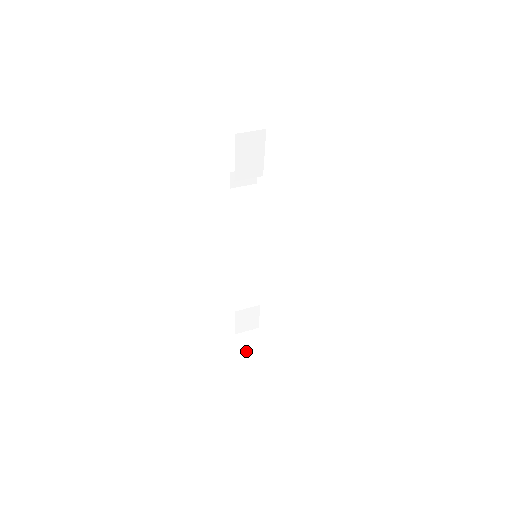
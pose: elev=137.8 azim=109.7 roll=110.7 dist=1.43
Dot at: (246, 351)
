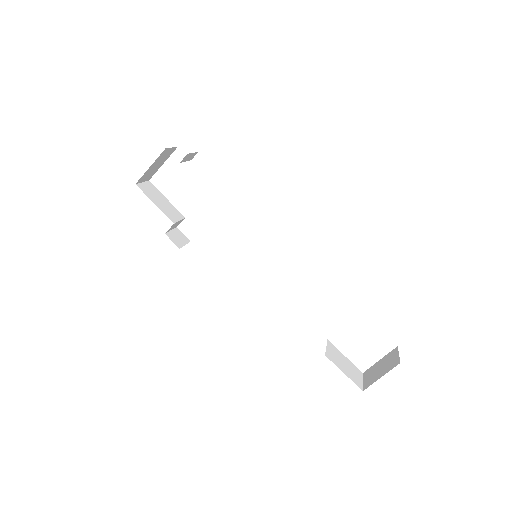
Dot at: (385, 371)
